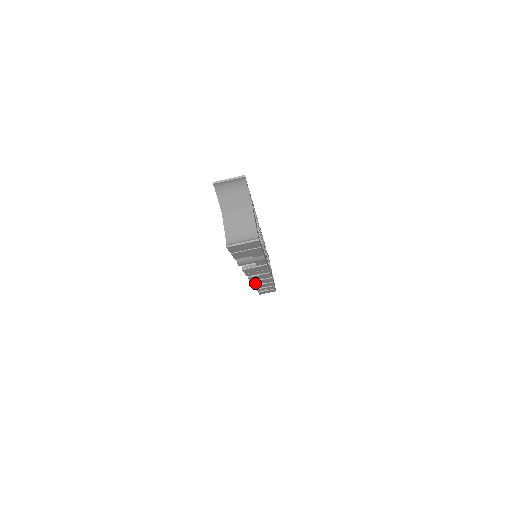
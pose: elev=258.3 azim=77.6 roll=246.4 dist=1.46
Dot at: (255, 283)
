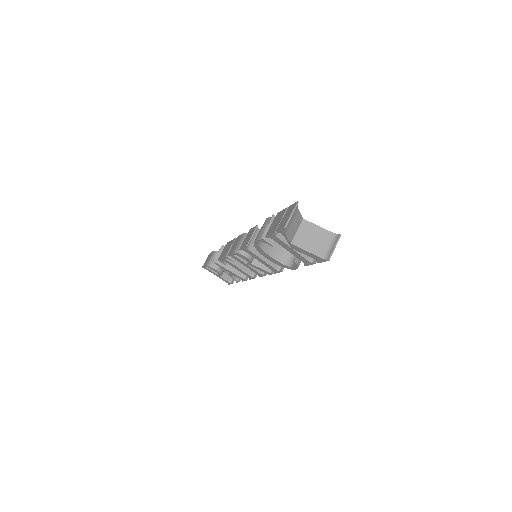
Dot at: occluded
